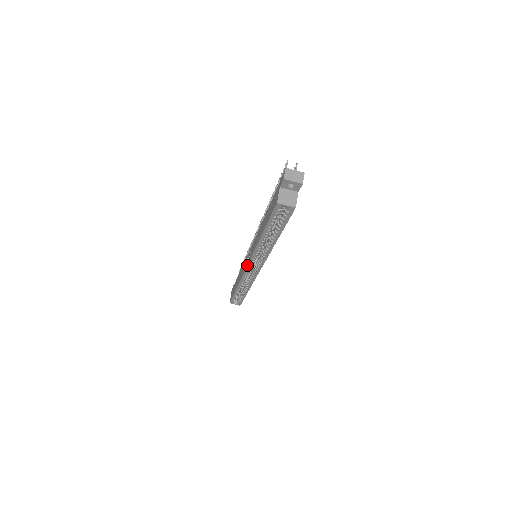
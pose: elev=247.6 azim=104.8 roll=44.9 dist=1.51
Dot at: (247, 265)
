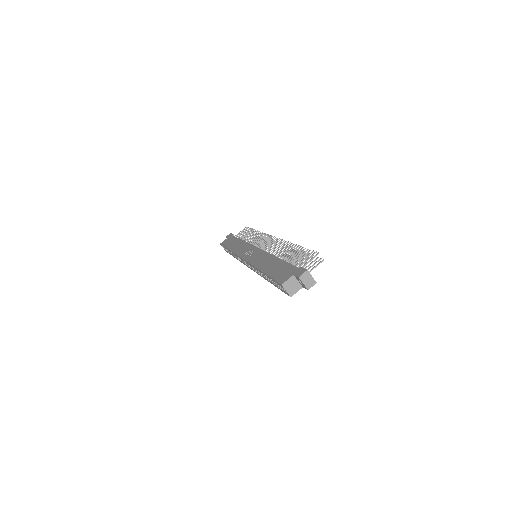
Dot at: (244, 259)
